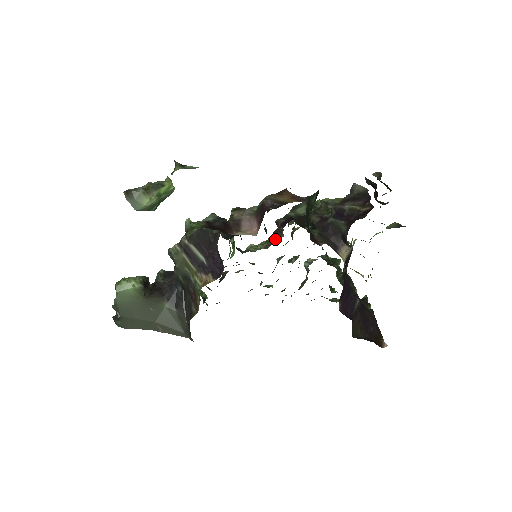
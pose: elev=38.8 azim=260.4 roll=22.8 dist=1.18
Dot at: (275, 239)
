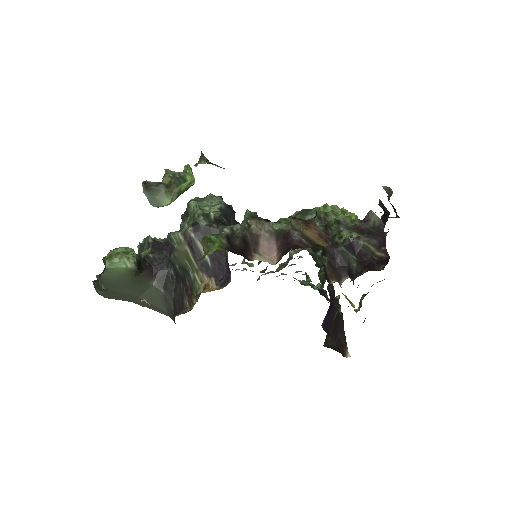
Dot at: occluded
